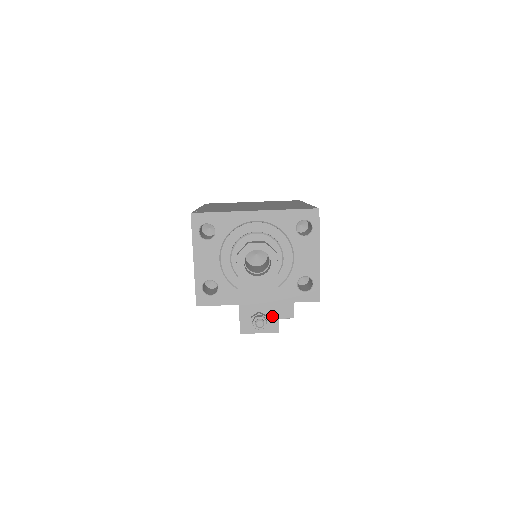
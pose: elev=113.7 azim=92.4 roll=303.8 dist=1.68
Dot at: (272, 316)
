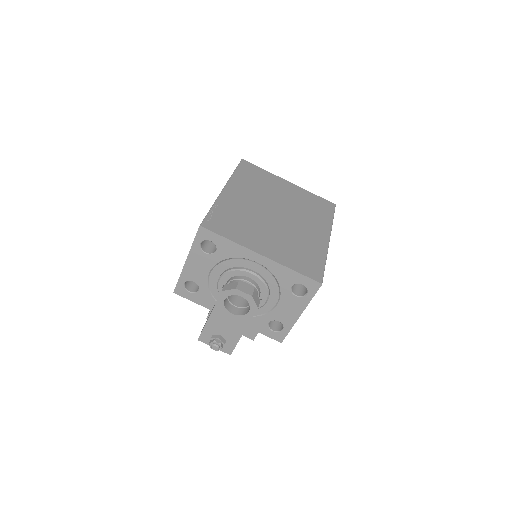
Dot at: (230, 343)
